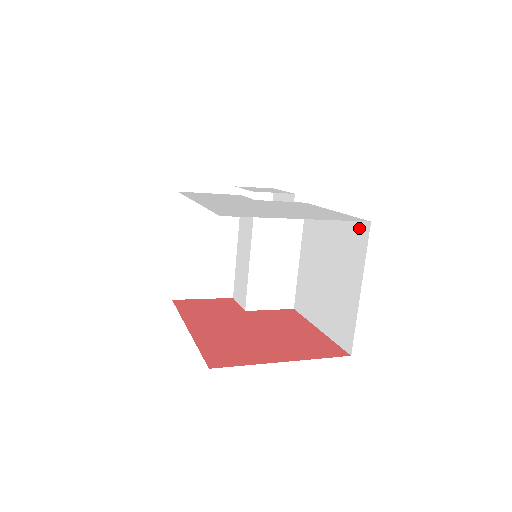
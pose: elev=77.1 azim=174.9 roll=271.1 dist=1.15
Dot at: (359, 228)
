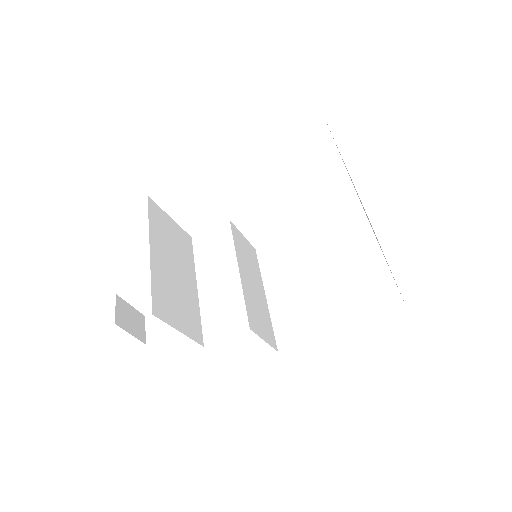
Dot at: (349, 215)
